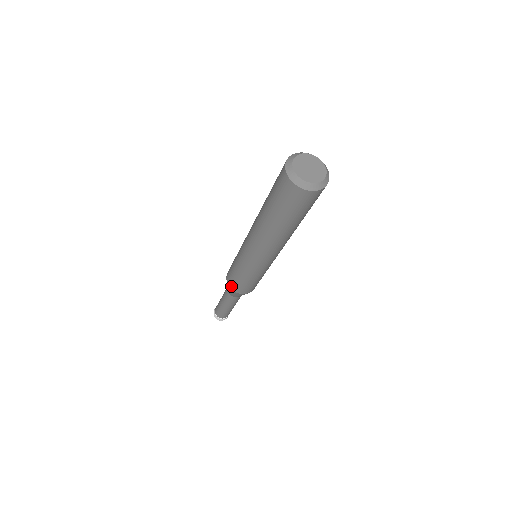
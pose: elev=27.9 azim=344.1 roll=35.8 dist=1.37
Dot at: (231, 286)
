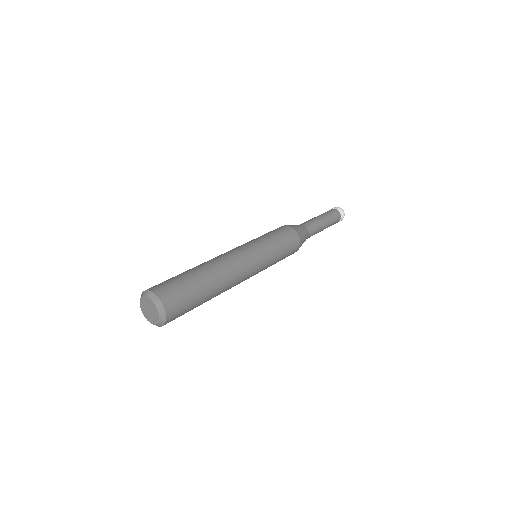
Dot at: occluded
